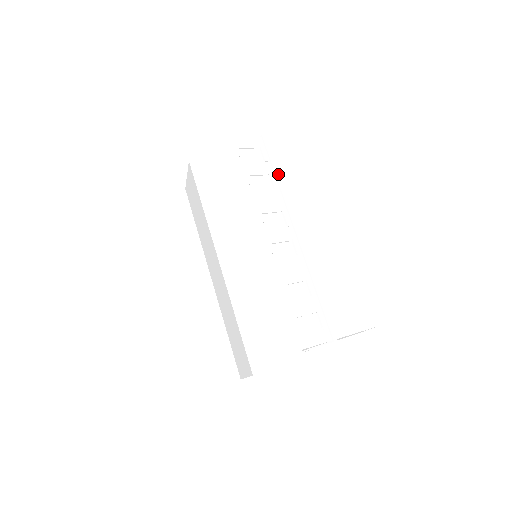
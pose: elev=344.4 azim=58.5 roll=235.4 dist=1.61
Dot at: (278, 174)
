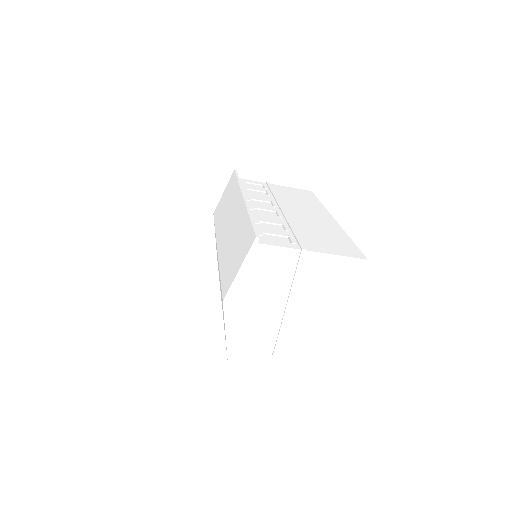
Dot at: (274, 192)
